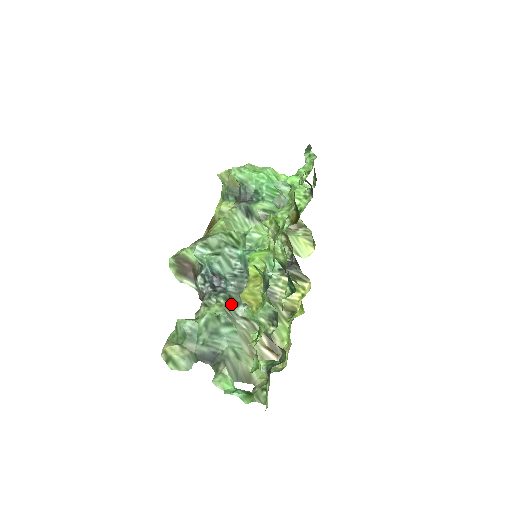
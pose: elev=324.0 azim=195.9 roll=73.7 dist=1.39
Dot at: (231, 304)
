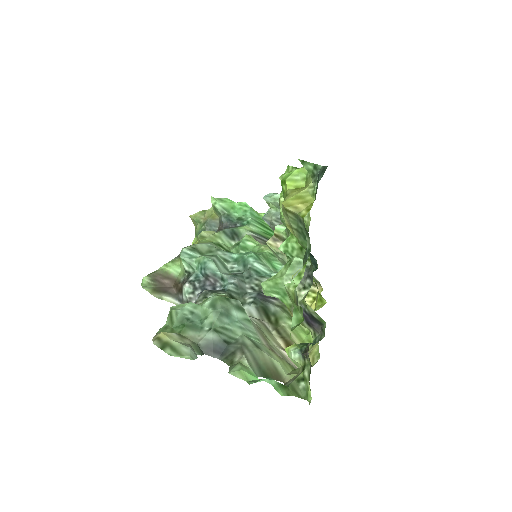
Dot at: occluded
